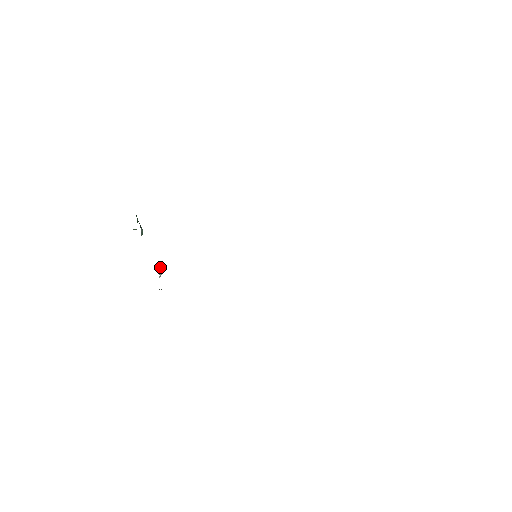
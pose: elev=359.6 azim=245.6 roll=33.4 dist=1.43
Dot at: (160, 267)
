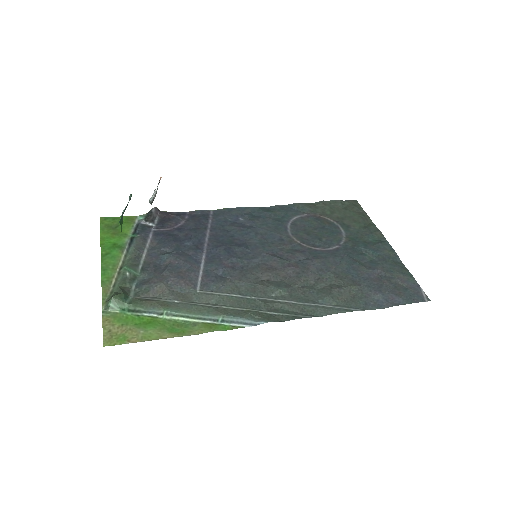
Dot at: occluded
